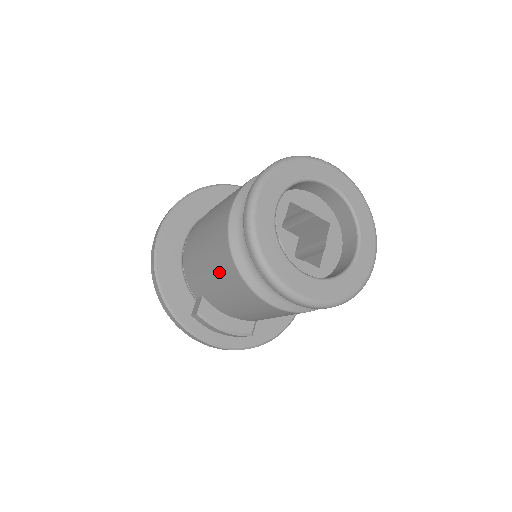
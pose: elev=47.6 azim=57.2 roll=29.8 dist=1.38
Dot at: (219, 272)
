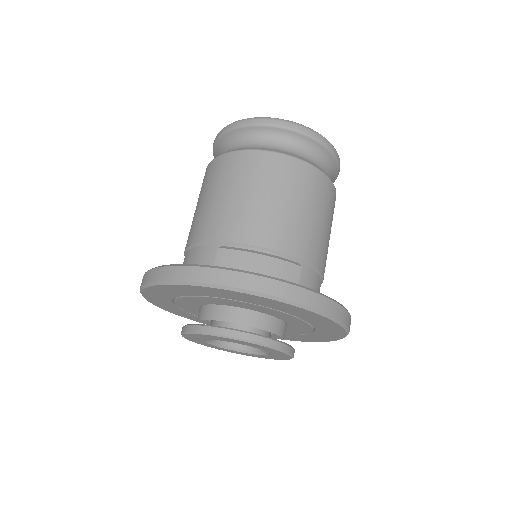
Dot at: (218, 185)
